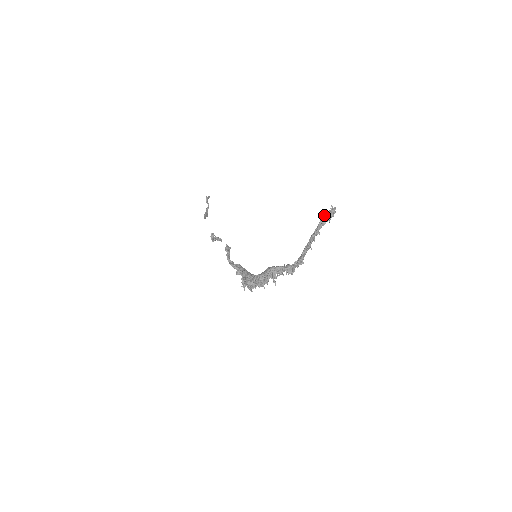
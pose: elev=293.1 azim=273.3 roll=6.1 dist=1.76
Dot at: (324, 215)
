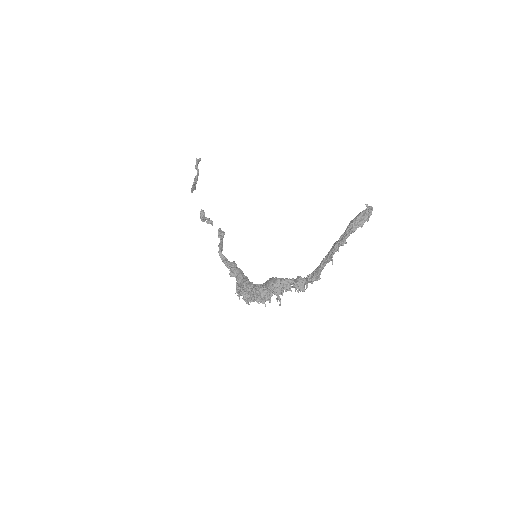
Dot at: (355, 218)
